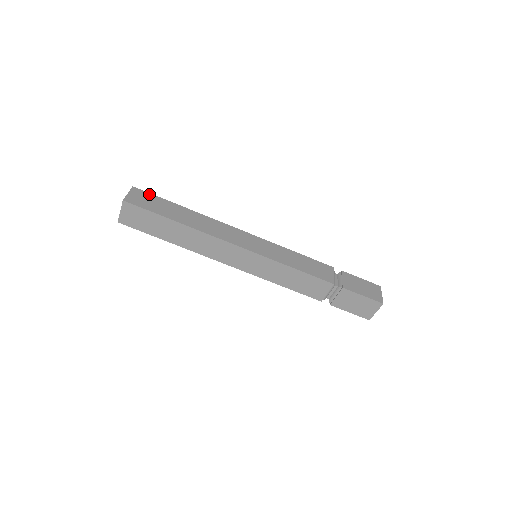
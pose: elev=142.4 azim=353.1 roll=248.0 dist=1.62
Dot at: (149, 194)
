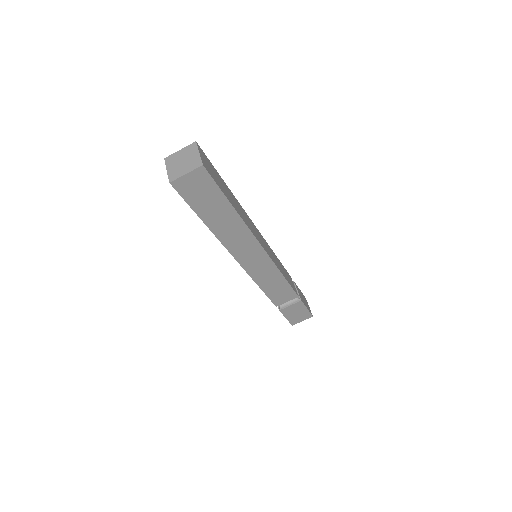
Dot at: (208, 159)
